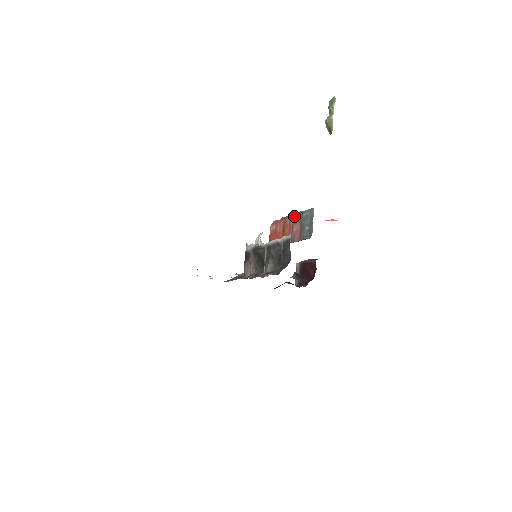
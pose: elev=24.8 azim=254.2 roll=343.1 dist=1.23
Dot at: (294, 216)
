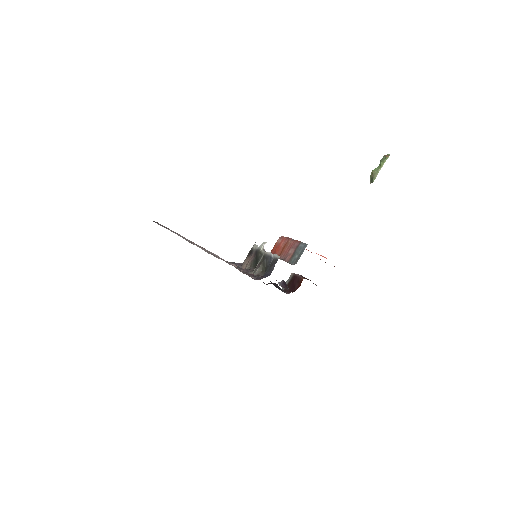
Dot at: (295, 241)
